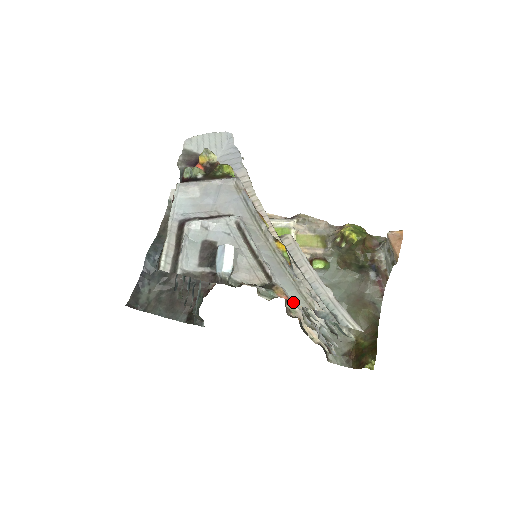
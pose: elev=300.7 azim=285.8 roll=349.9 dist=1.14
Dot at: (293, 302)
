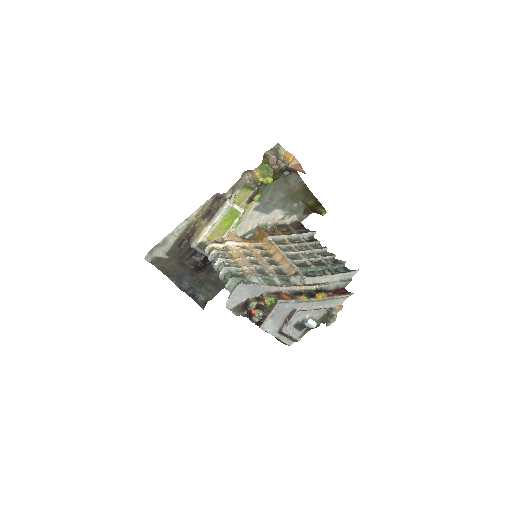
Dot at: (342, 303)
